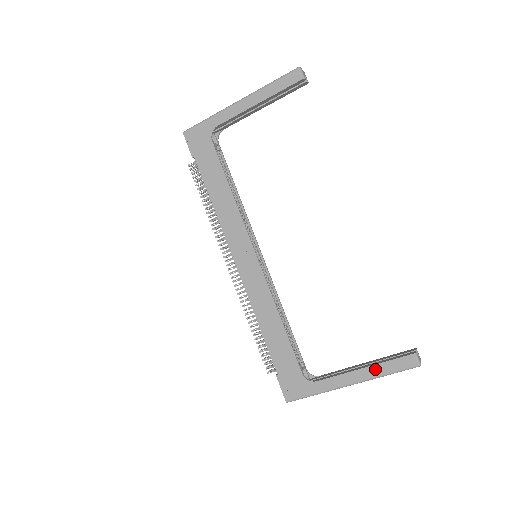
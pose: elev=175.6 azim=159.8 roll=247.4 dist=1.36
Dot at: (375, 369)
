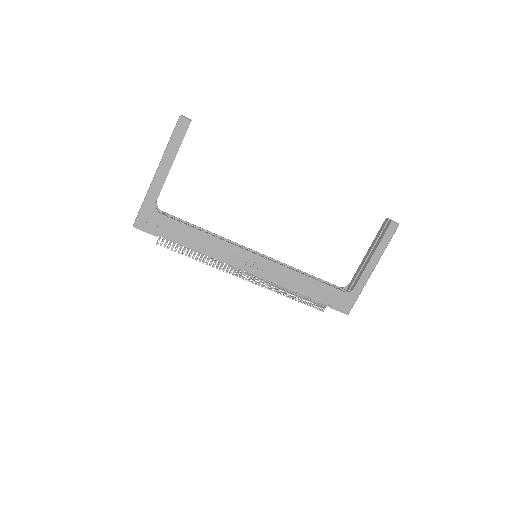
Dot at: (379, 249)
